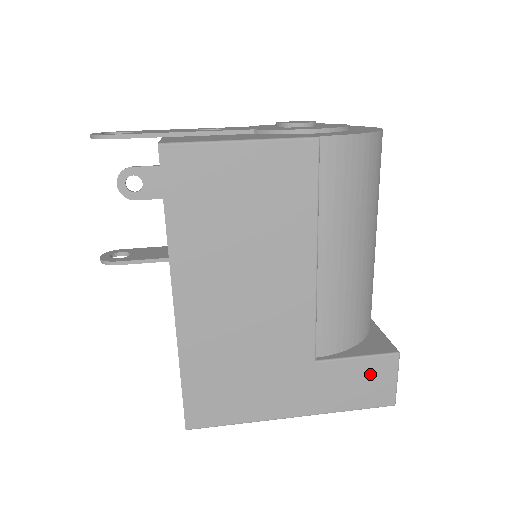
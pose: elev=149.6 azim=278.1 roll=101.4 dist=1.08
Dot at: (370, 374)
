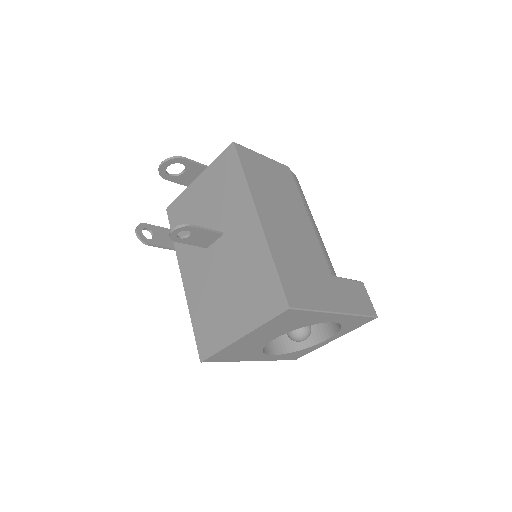
Dot at: (358, 291)
